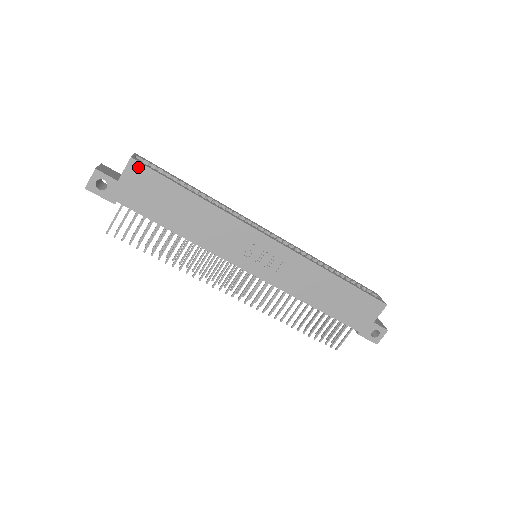
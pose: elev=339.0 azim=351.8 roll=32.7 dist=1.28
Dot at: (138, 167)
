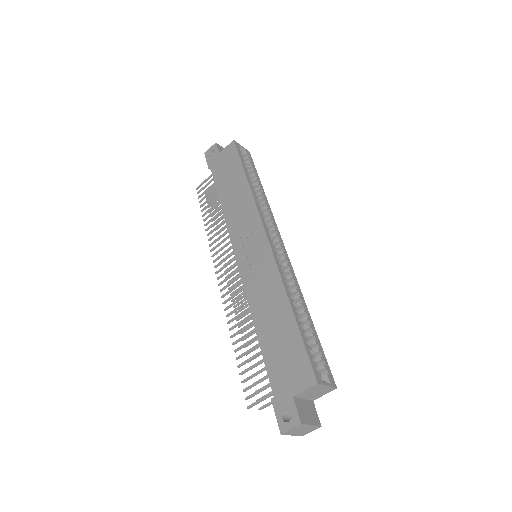
Dot at: (233, 147)
